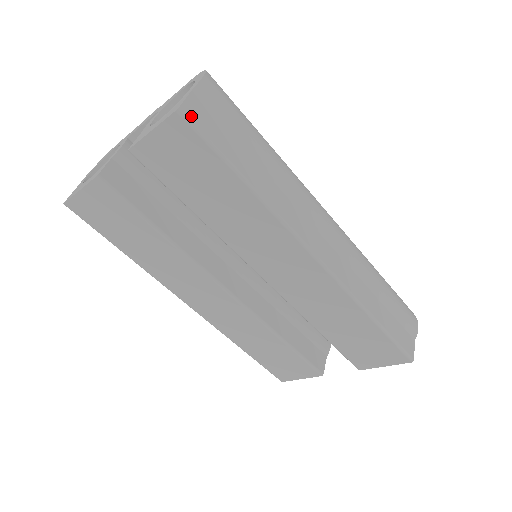
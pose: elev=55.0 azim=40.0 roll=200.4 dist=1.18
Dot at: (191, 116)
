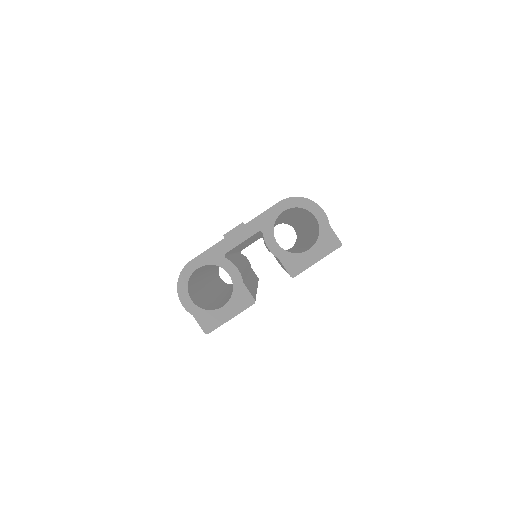
Dot at: occluded
